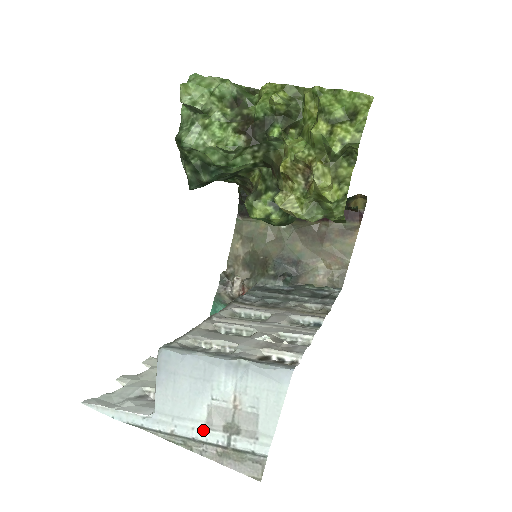
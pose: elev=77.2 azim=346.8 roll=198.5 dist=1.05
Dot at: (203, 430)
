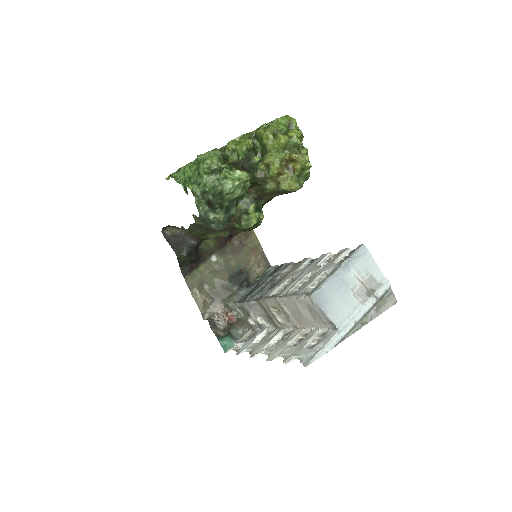
Dot at: (364, 306)
